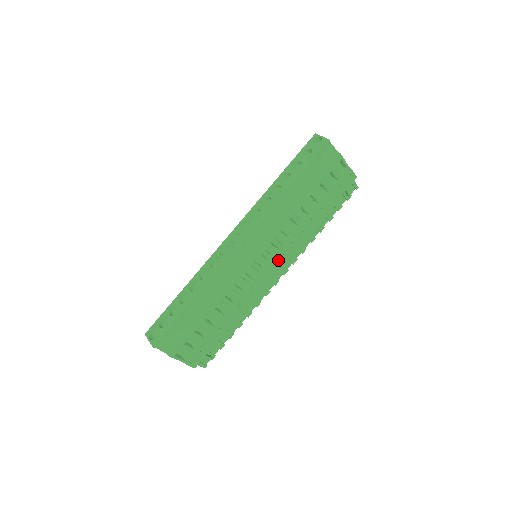
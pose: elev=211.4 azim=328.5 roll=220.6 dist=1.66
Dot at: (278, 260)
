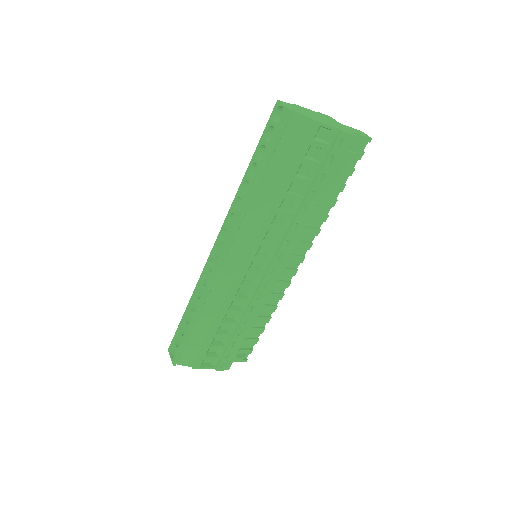
Dot at: (279, 259)
